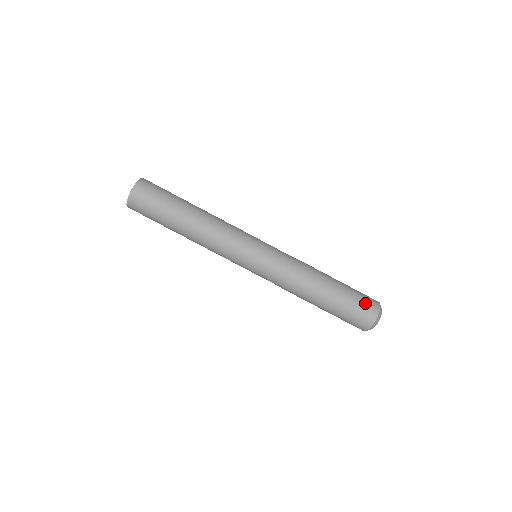
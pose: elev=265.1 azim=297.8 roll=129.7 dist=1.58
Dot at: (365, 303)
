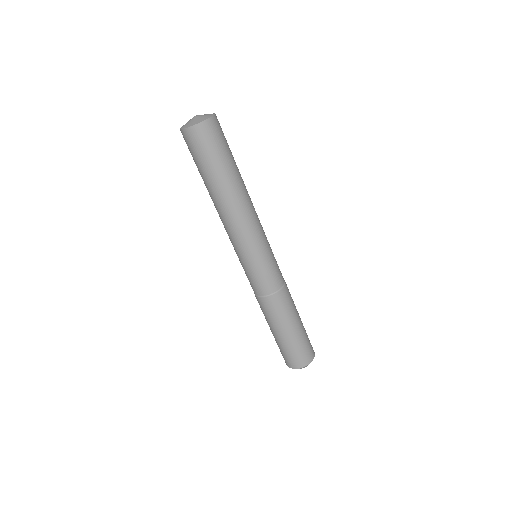
Dot at: (295, 357)
